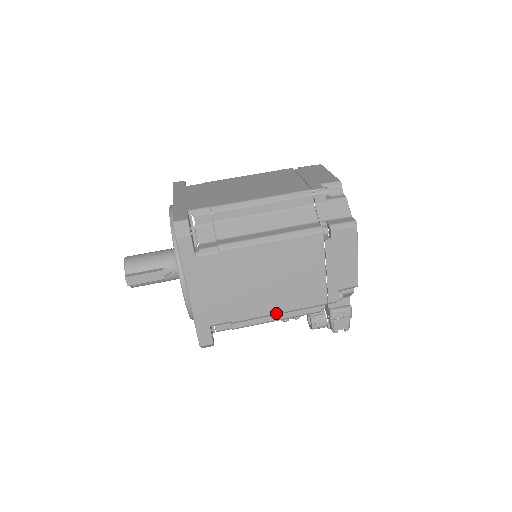
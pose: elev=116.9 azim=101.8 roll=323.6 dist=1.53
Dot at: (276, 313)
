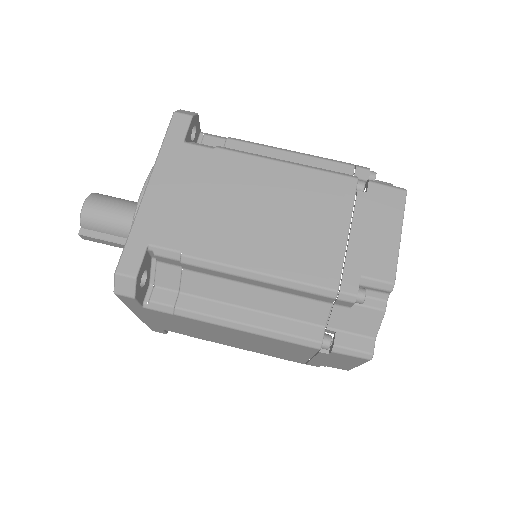
Dot at: (241, 348)
